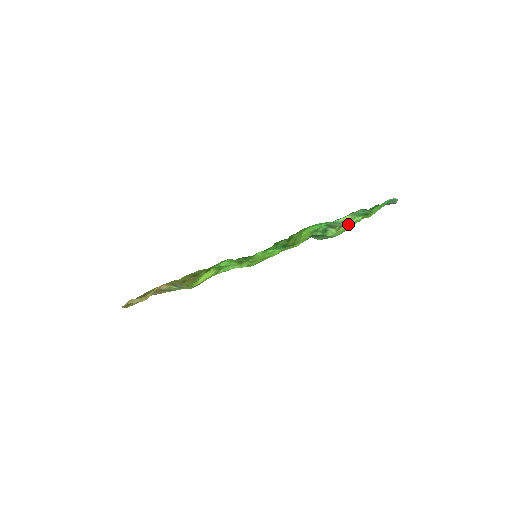
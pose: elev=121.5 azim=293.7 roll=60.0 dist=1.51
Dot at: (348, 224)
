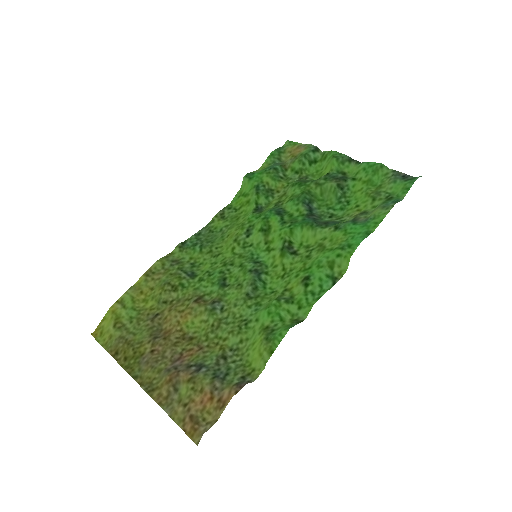
Dot at: (369, 210)
